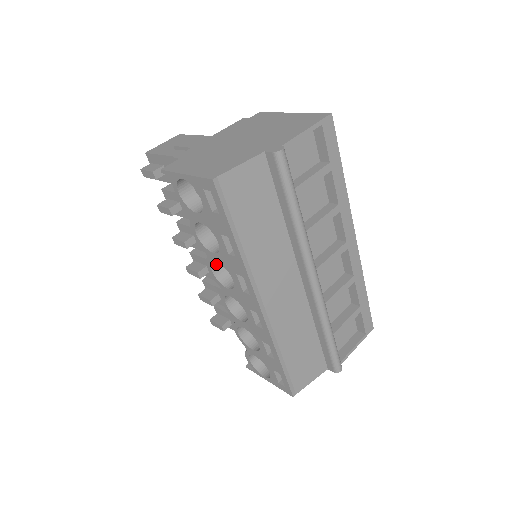
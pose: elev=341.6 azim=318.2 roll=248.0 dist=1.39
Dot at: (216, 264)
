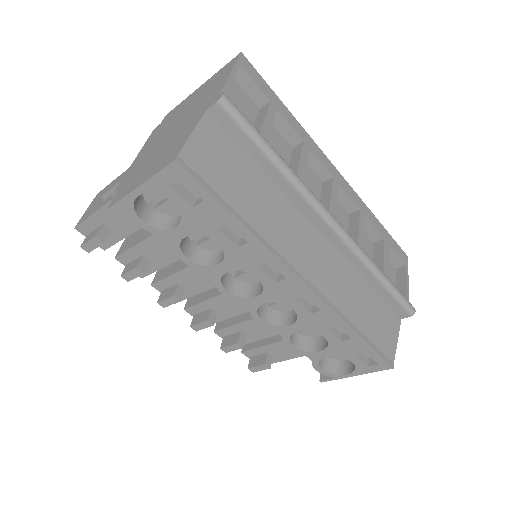
Dot at: (226, 281)
